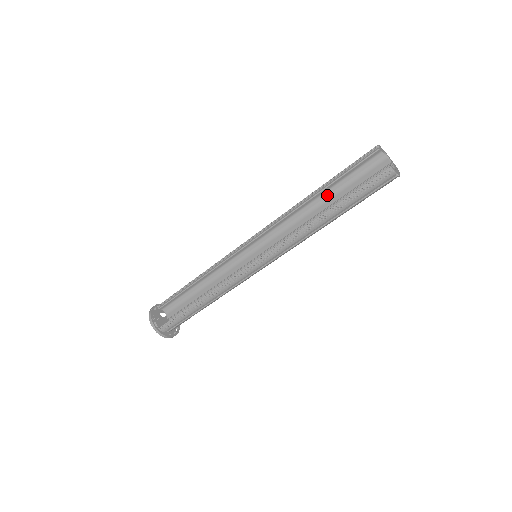
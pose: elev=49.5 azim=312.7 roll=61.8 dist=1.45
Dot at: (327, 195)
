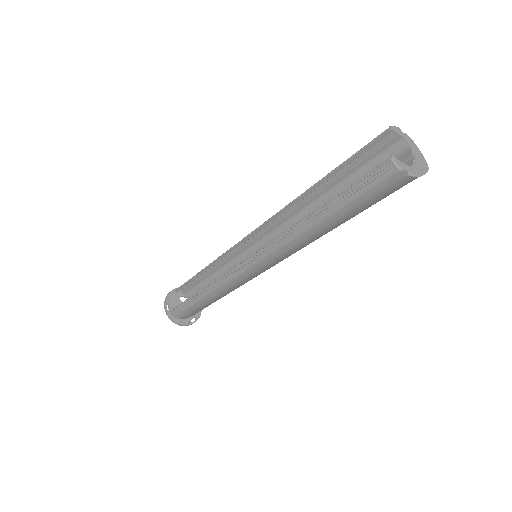
Dot at: (335, 193)
